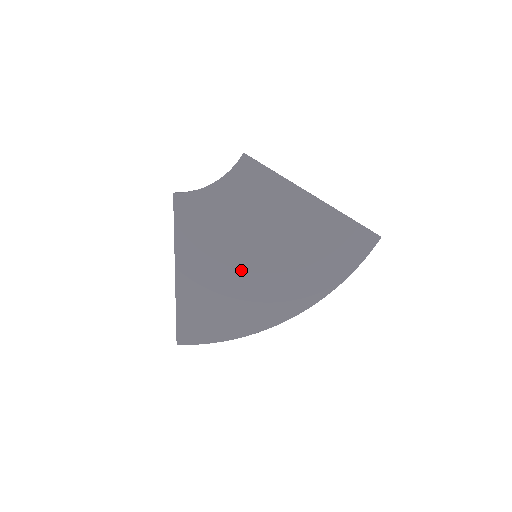
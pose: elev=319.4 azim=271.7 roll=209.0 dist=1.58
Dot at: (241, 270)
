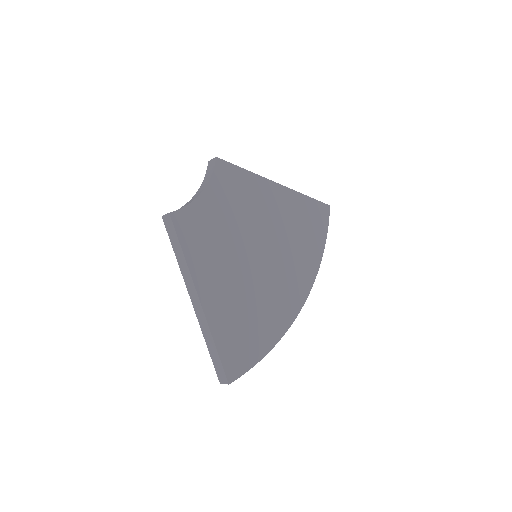
Dot at: (254, 272)
